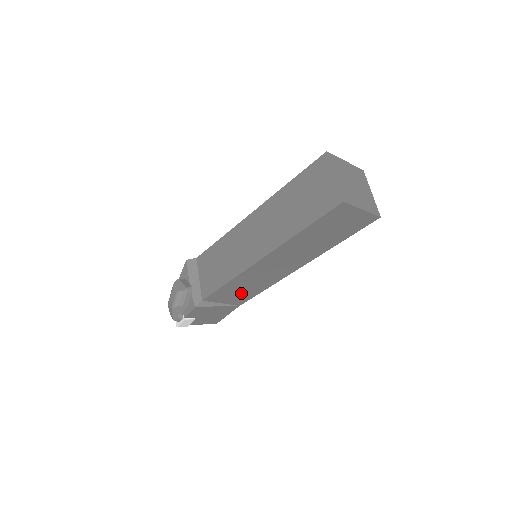
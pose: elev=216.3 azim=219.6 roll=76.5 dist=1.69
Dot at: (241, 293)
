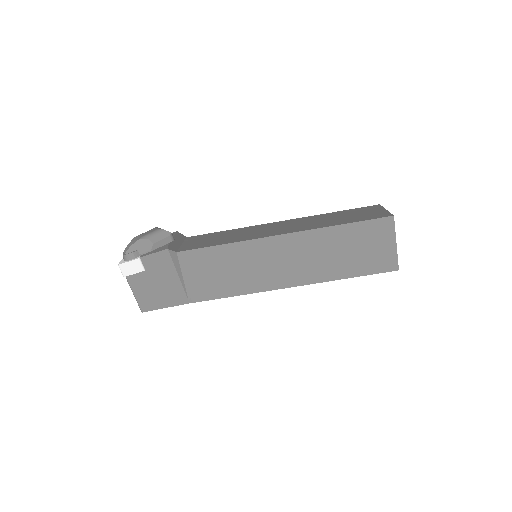
Dot at: (214, 278)
